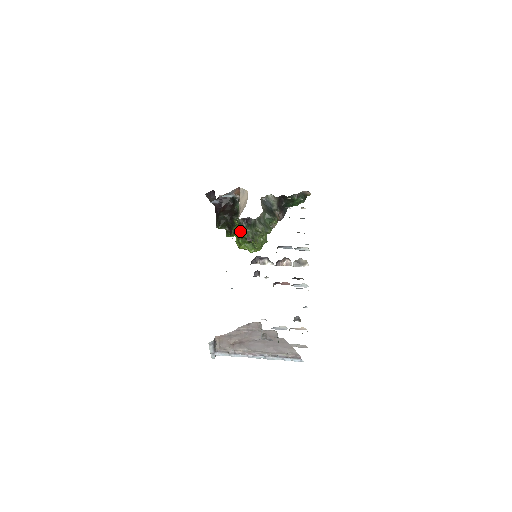
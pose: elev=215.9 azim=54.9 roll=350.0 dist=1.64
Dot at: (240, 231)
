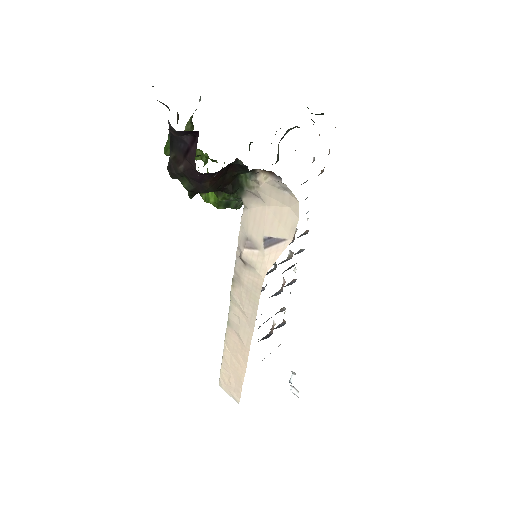
Dot at: (229, 203)
